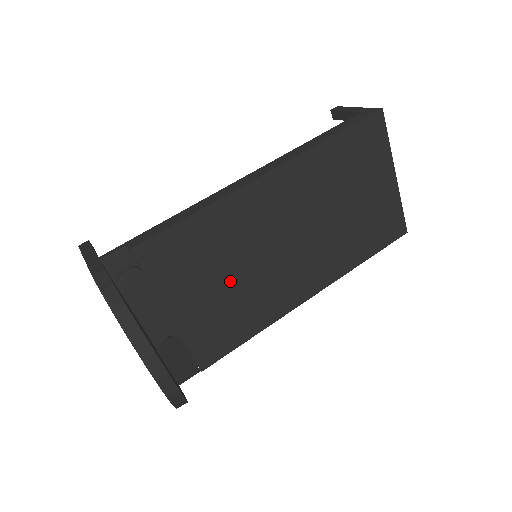
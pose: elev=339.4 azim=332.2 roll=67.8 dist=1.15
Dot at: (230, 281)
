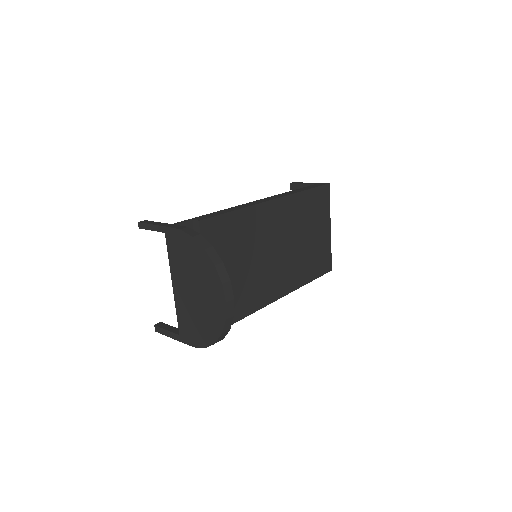
Dot at: (243, 267)
